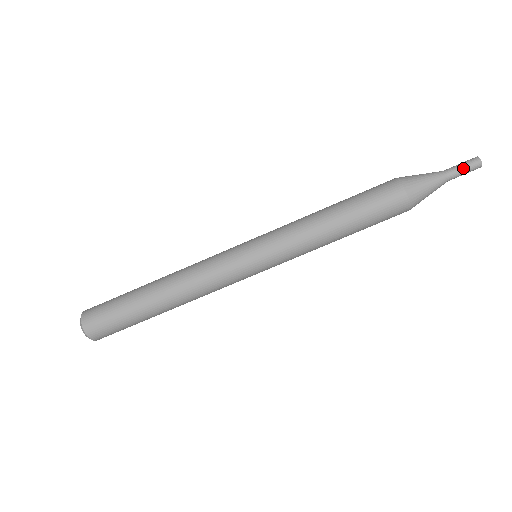
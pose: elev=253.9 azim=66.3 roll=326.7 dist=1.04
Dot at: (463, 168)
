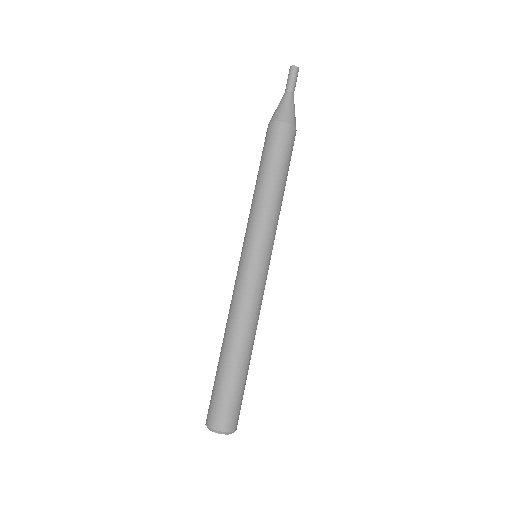
Dot at: (293, 79)
